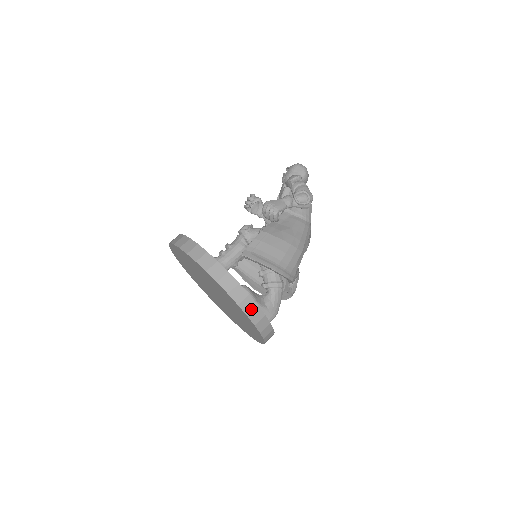
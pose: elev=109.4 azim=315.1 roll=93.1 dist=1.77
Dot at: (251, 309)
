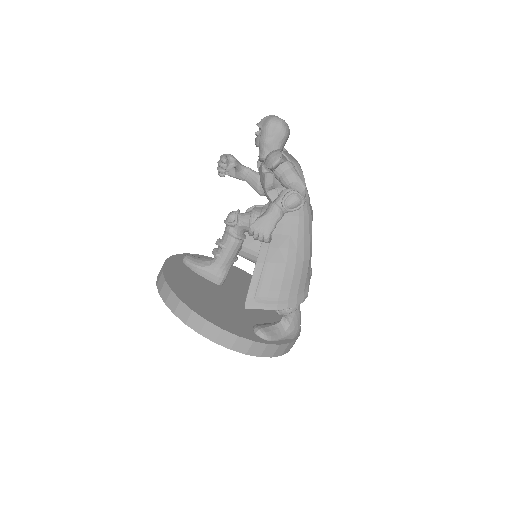
Dot at: (274, 351)
